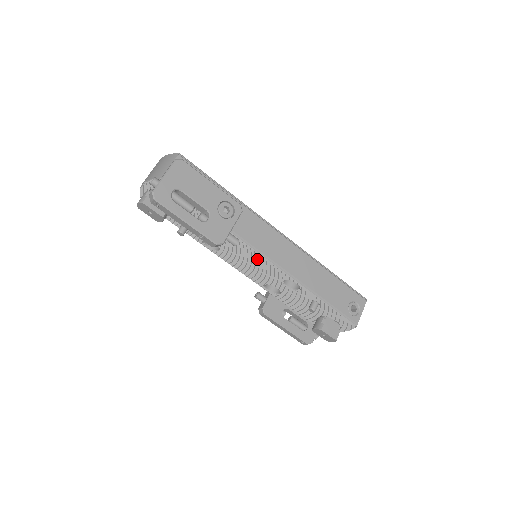
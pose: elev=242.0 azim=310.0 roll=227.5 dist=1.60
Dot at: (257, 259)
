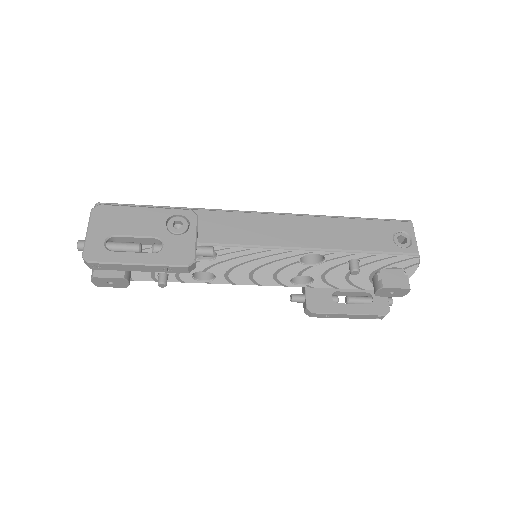
Dot at: (253, 256)
